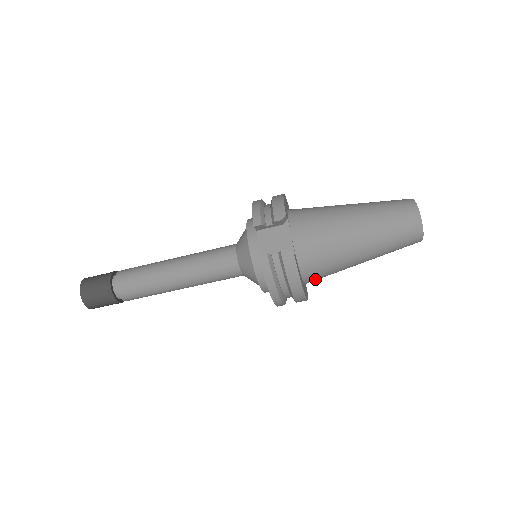
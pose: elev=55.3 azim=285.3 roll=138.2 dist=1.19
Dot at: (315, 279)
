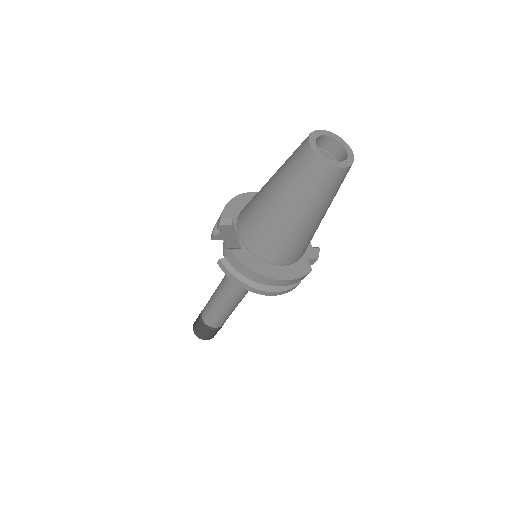
Dot at: (287, 257)
